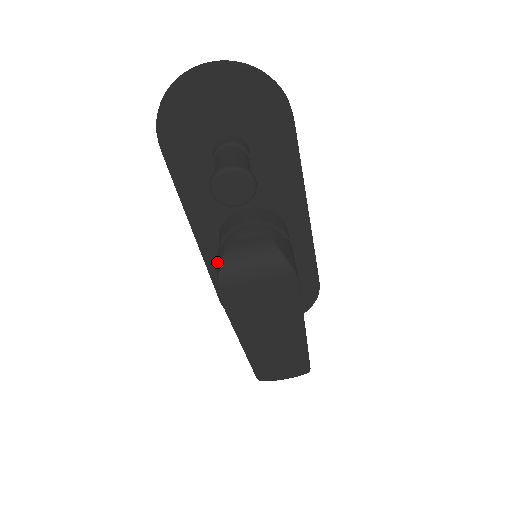
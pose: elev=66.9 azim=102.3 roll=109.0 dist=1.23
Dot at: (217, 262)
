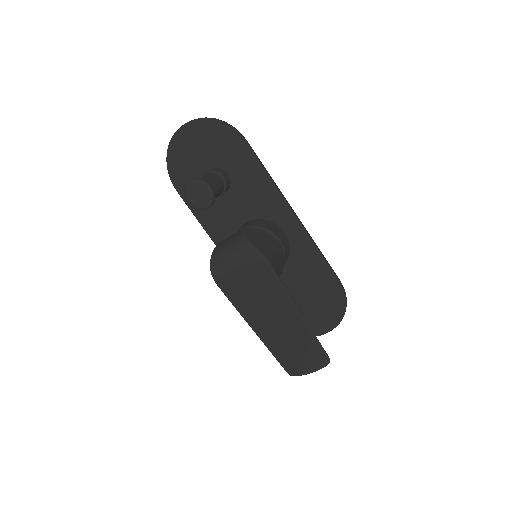
Dot at: occluded
